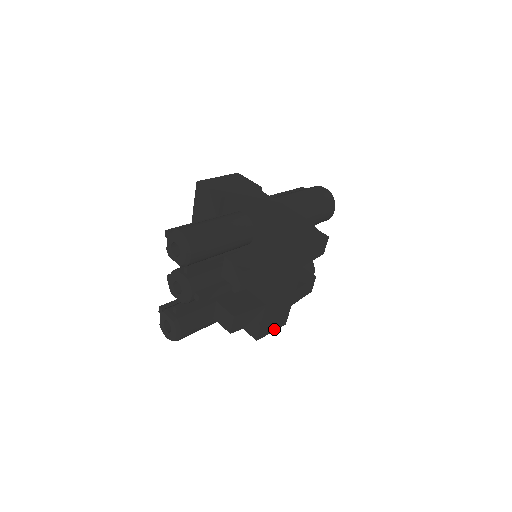
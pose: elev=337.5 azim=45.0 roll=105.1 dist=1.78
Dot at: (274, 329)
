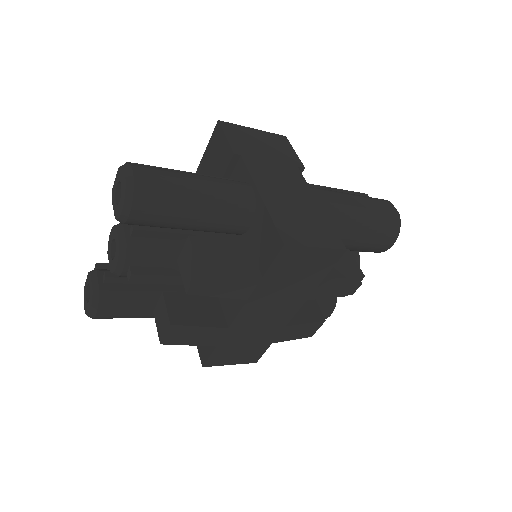
Dot at: (236, 362)
